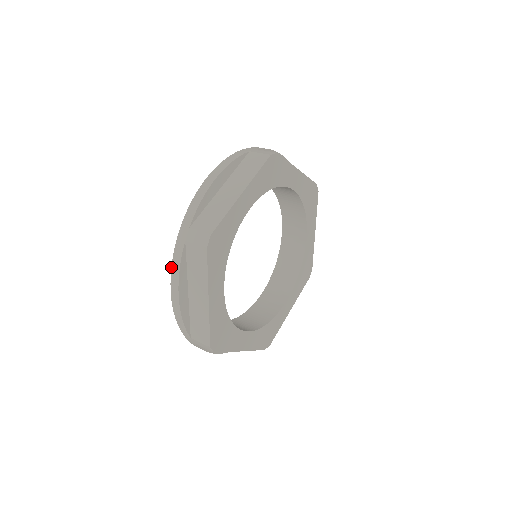
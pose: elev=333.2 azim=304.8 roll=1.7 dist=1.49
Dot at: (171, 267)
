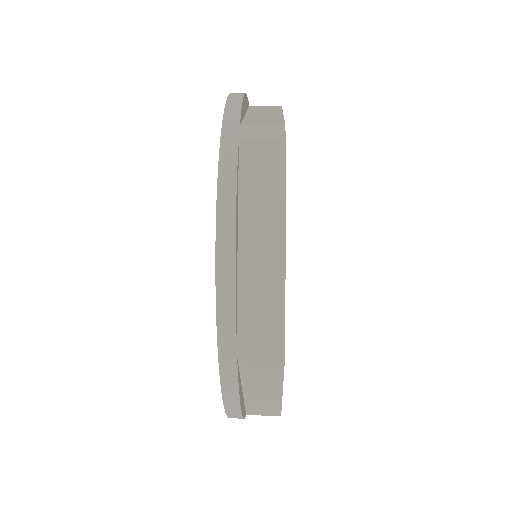
Dot at: (217, 181)
